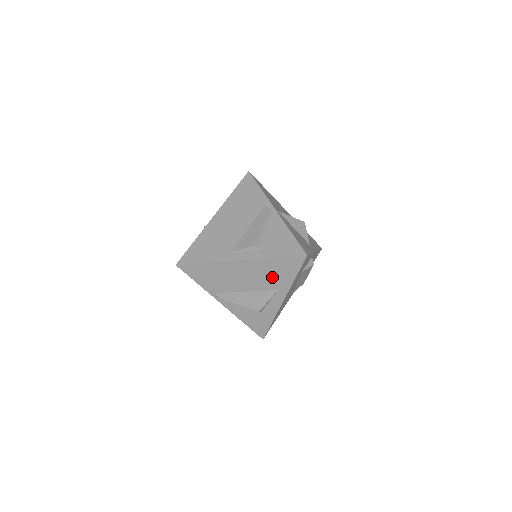
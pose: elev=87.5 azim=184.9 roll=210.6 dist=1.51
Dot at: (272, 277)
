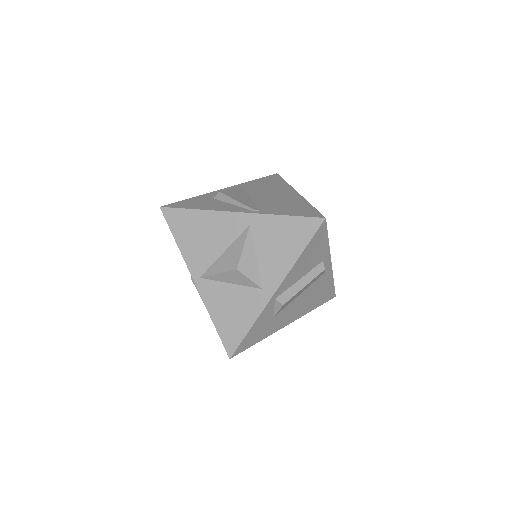
Dot at: occluded
